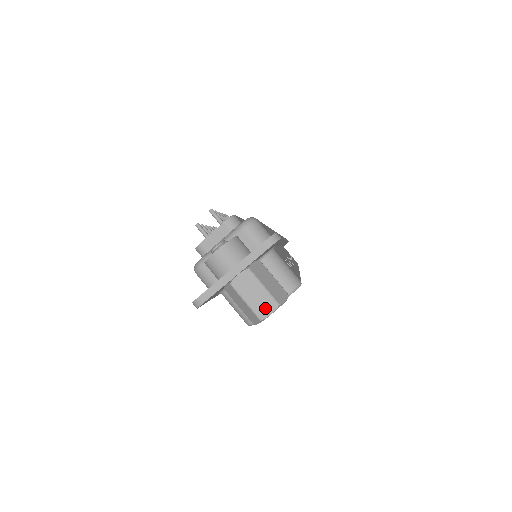
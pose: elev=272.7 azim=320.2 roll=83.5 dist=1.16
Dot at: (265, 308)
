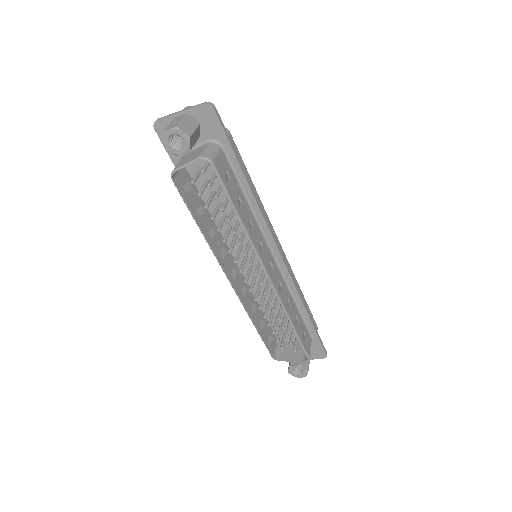
Dot at: (171, 127)
